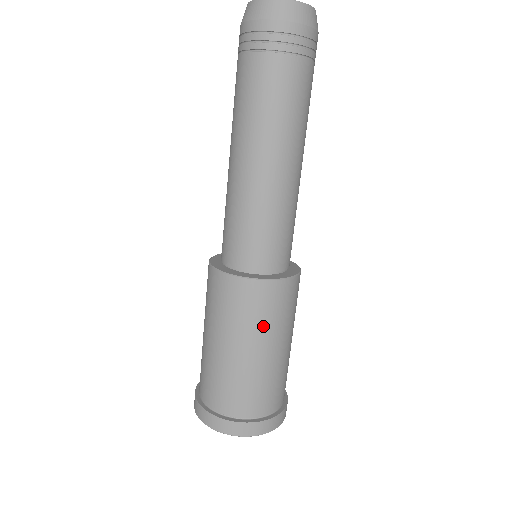
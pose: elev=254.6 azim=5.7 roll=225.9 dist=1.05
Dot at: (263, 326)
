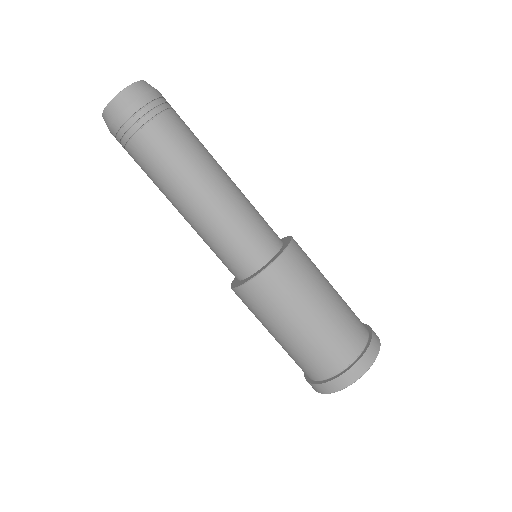
Dot at: (267, 316)
